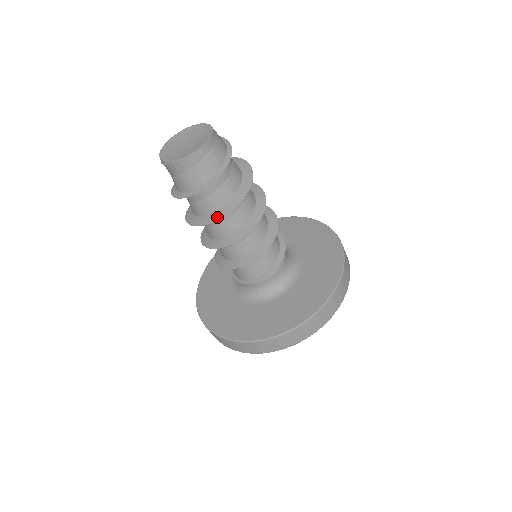
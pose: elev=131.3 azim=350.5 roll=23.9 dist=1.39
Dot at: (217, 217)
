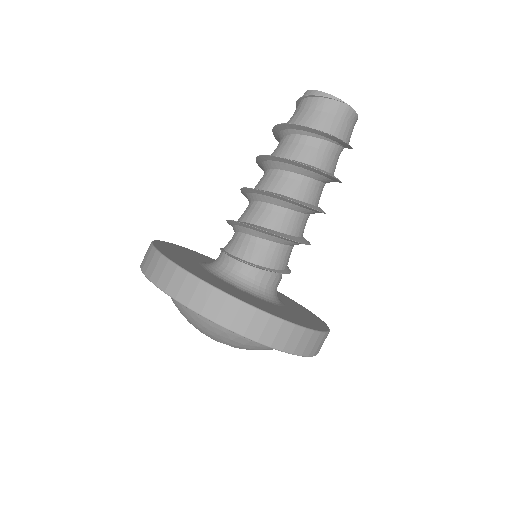
Dot at: occluded
